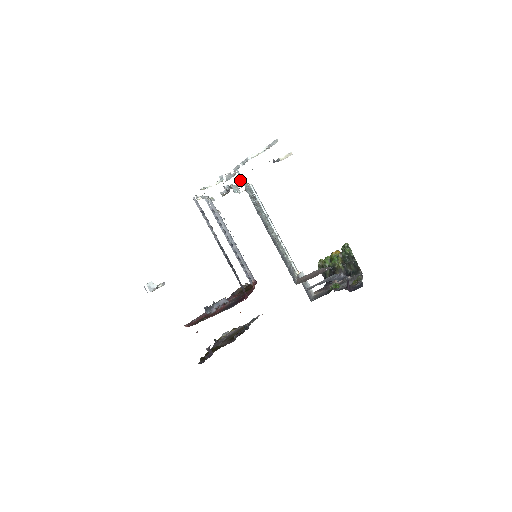
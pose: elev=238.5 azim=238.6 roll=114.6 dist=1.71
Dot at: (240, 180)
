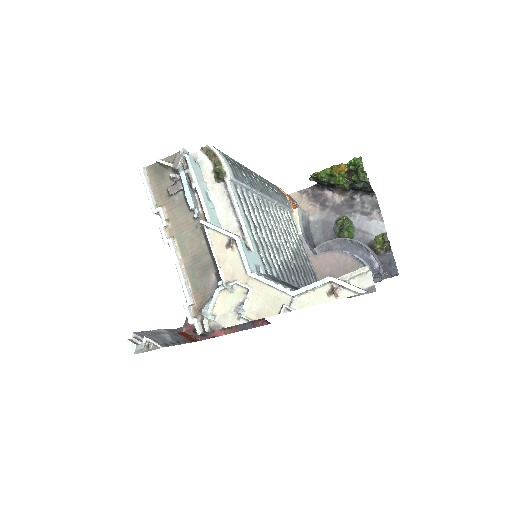
Dot at: occluded
